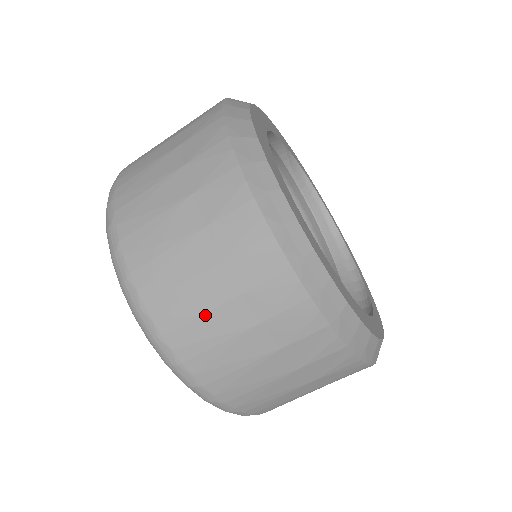
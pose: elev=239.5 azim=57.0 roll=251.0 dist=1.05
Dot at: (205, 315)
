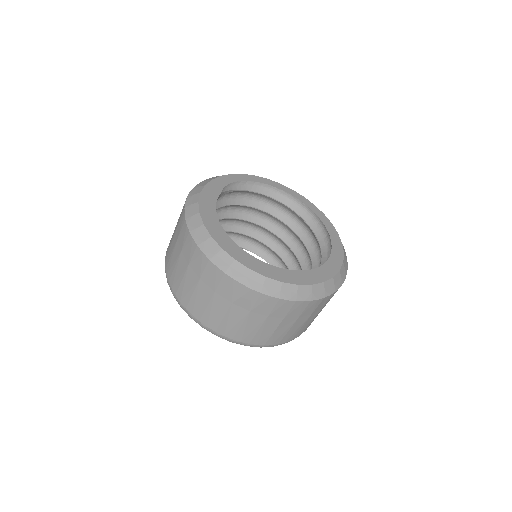
Dot at: (275, 331)
